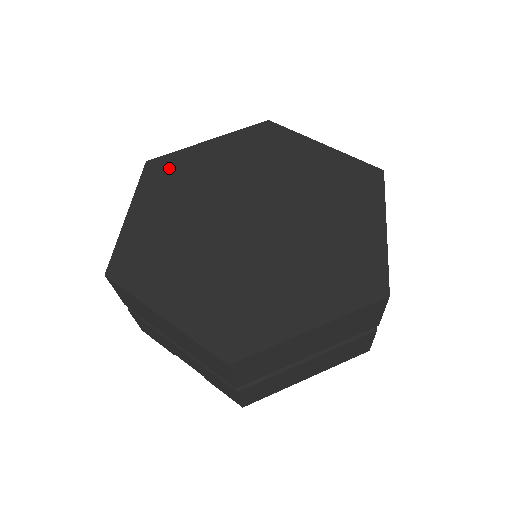
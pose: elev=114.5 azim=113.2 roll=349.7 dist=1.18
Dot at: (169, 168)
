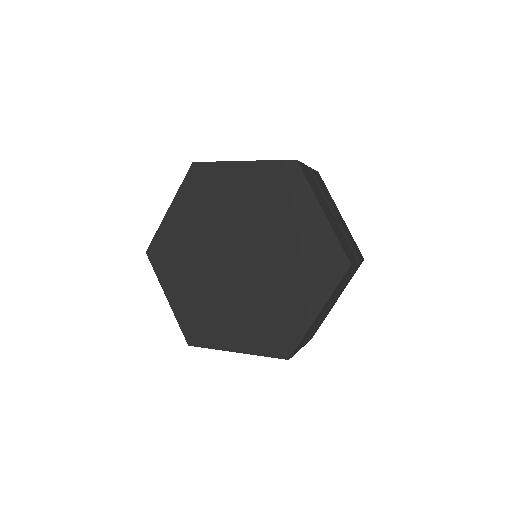
Dot at: (163, 249)
